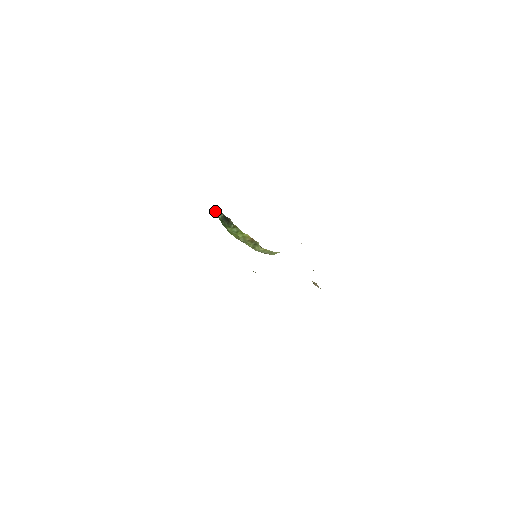
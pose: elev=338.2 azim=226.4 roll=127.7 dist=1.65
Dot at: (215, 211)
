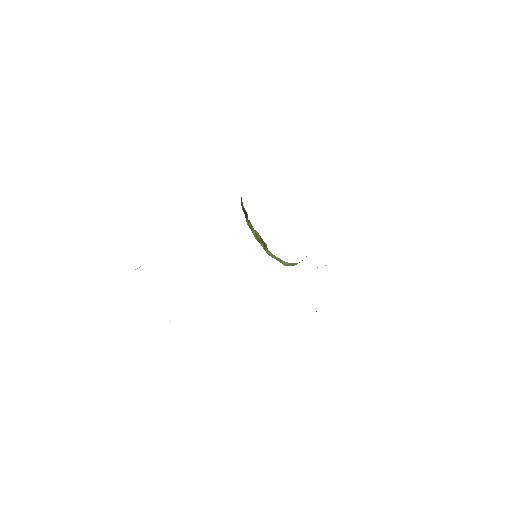
Dot at: (241, 202)
